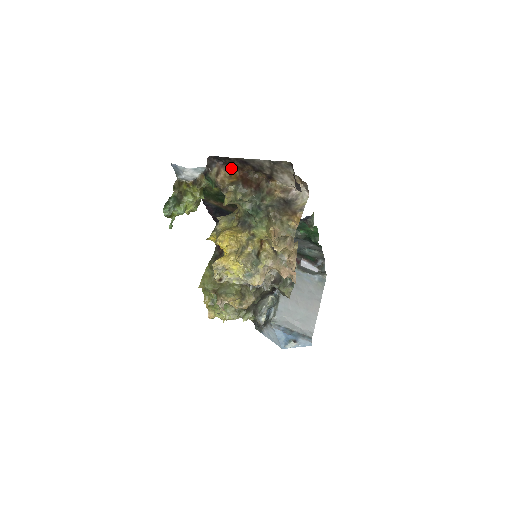
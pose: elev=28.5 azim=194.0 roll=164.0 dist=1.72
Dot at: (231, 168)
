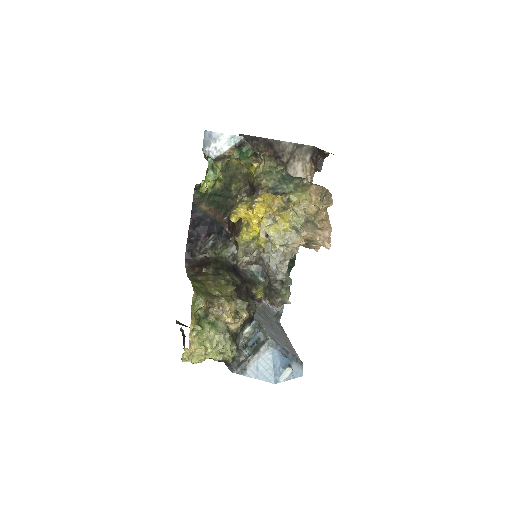
Dot at: occluded
